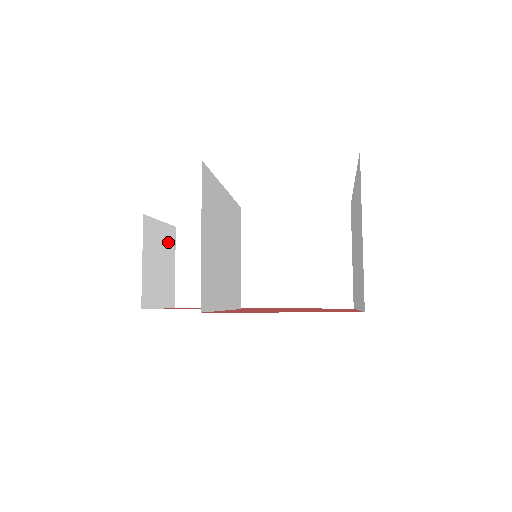
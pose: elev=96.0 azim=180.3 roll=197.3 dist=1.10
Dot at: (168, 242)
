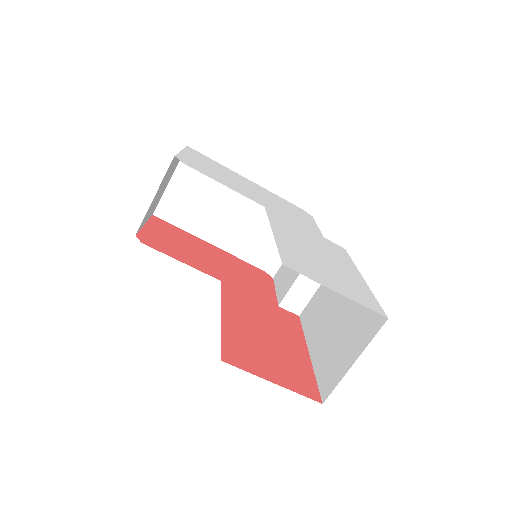
Dot at: (176, 164)
